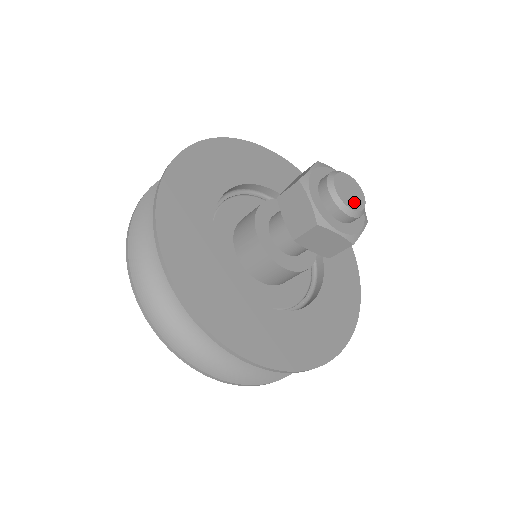
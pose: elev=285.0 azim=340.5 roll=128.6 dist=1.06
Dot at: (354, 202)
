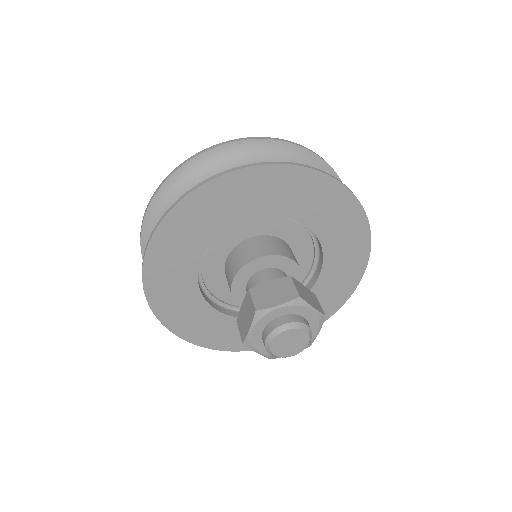
Dot at: (285, 351)
